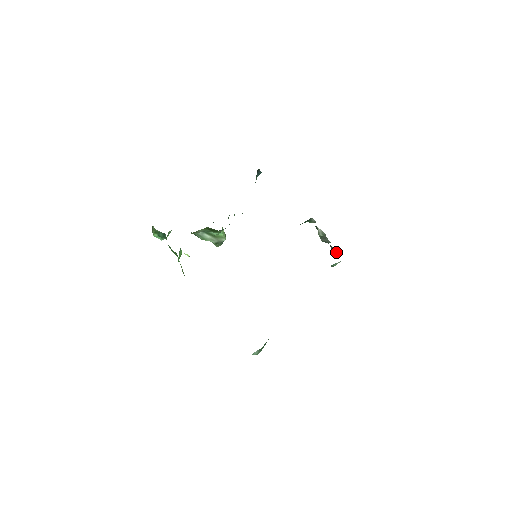
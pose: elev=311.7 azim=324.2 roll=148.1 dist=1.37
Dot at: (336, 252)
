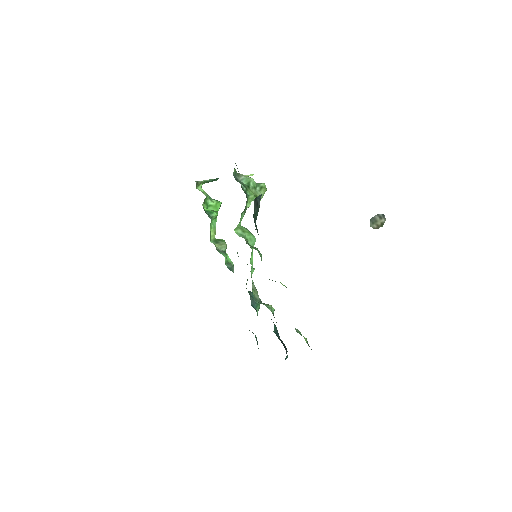
Dot at: (374, 228)
